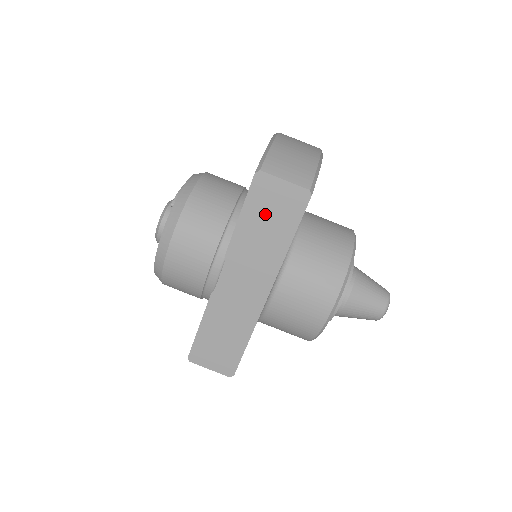
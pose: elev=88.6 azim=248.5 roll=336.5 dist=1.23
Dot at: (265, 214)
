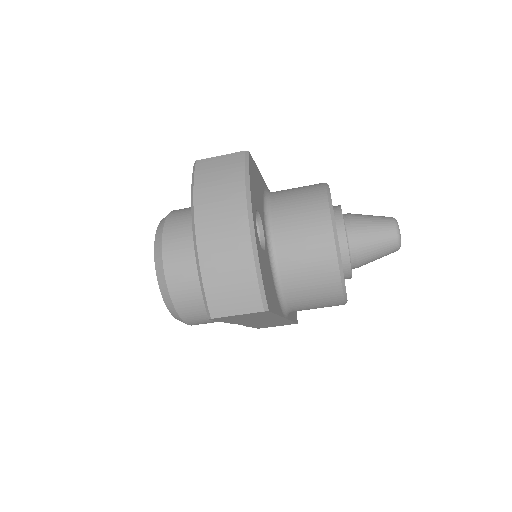
Dot at: (241, 318)
